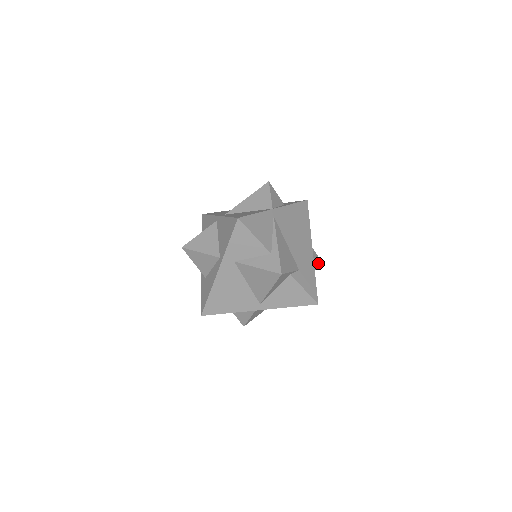
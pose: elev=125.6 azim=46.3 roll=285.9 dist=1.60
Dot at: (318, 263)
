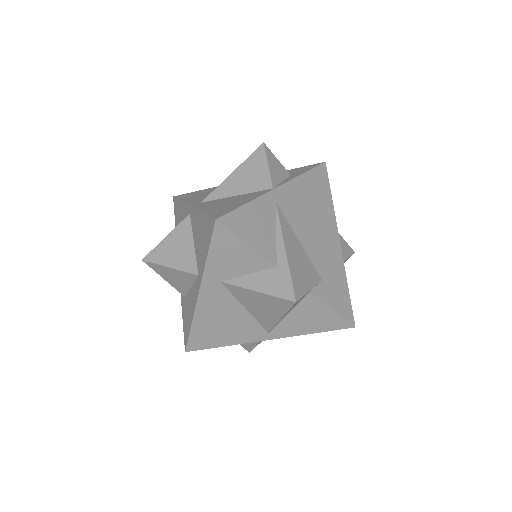
Dot at: (348, 254)
